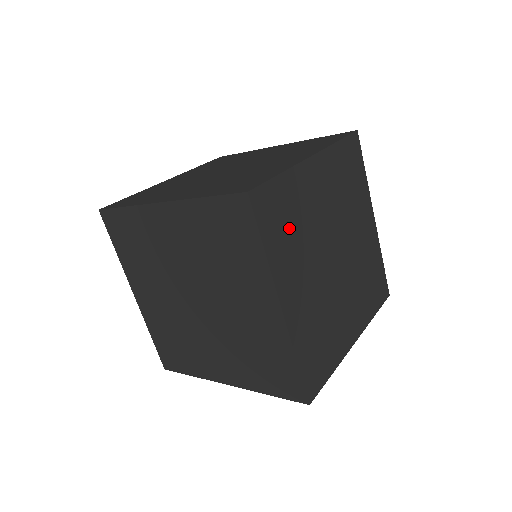
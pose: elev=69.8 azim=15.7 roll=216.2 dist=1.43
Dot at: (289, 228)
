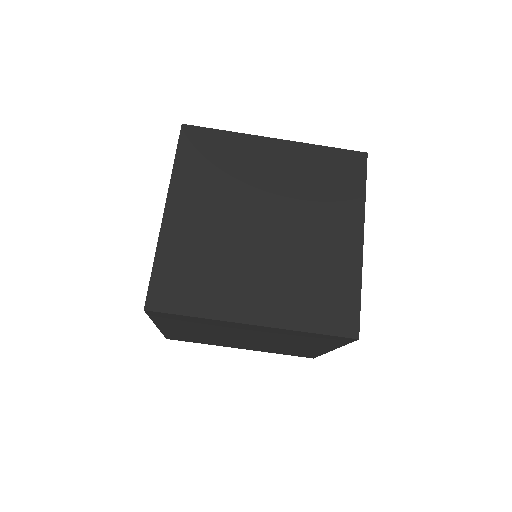
Dot at: occluded
